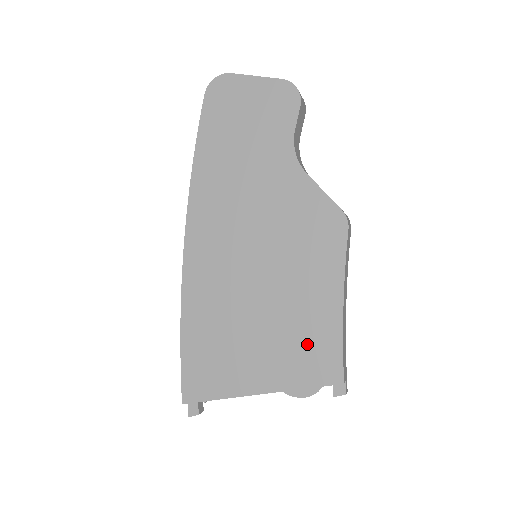
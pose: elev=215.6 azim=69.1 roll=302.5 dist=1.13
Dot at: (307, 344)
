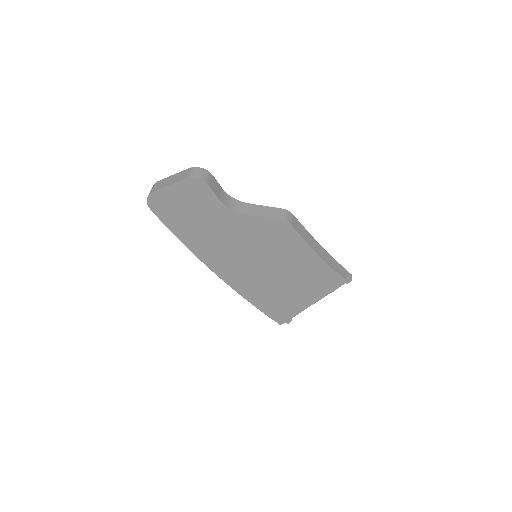
Dot at: (316, 278)
